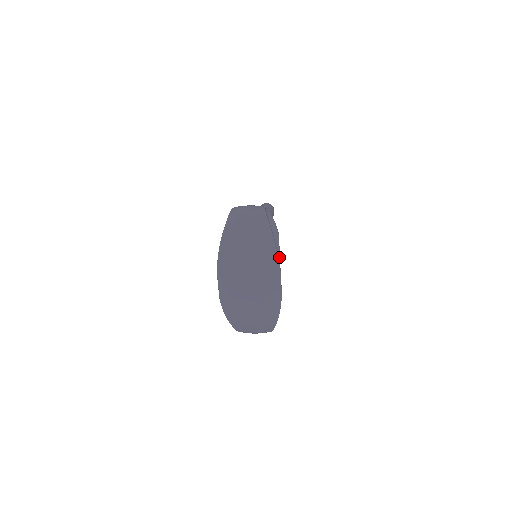
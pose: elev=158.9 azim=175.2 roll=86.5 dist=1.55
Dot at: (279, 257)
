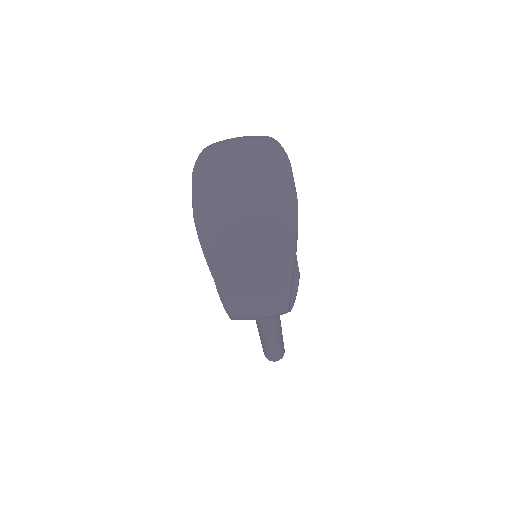
Dot at: occluded
